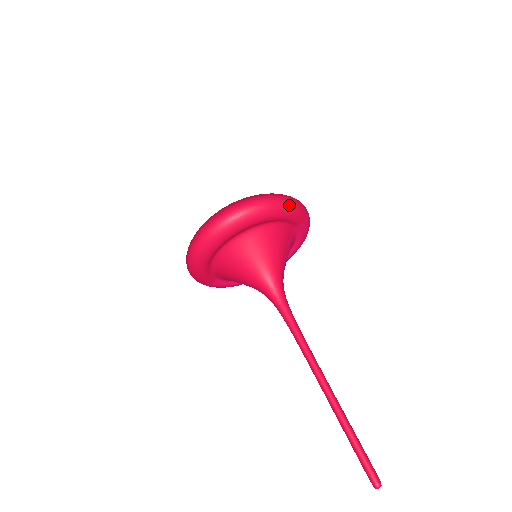
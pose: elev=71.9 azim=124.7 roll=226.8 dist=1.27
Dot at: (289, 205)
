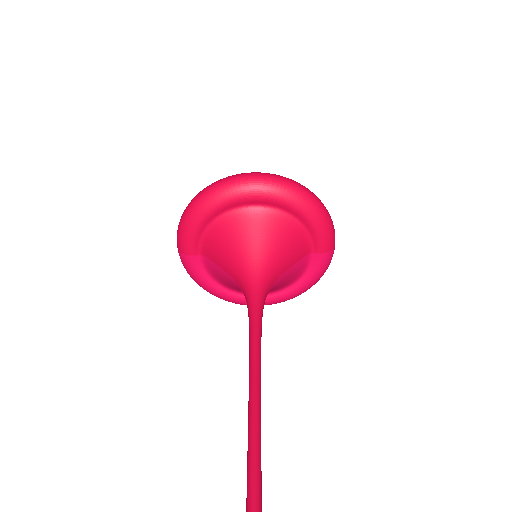
Dot at: (326, 217)
